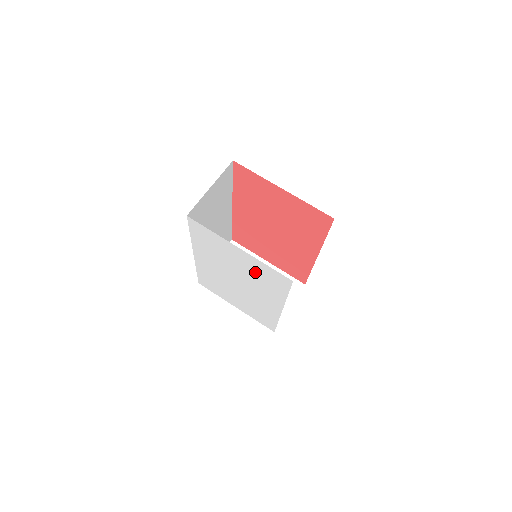
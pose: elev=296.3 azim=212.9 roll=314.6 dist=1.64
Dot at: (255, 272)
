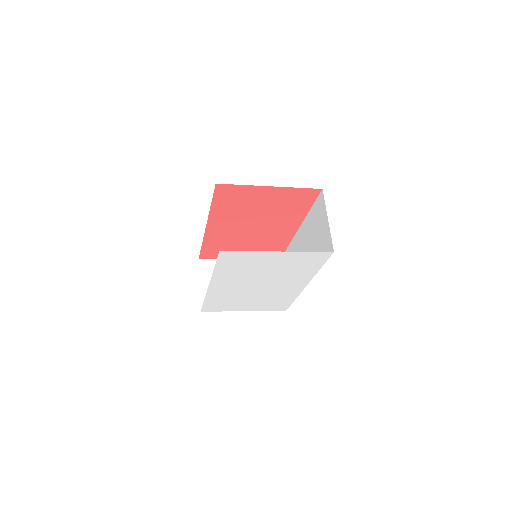
Dot at: (289, 265)
